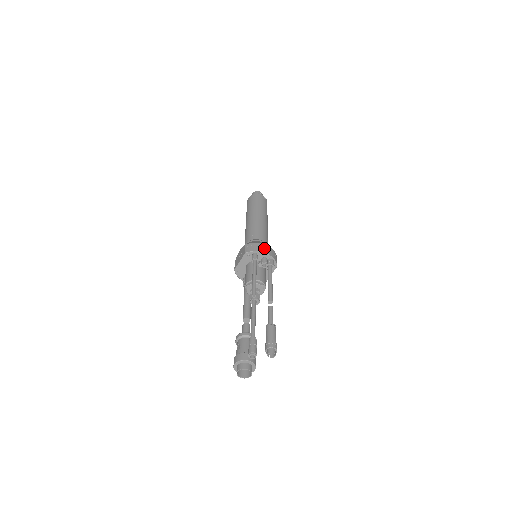
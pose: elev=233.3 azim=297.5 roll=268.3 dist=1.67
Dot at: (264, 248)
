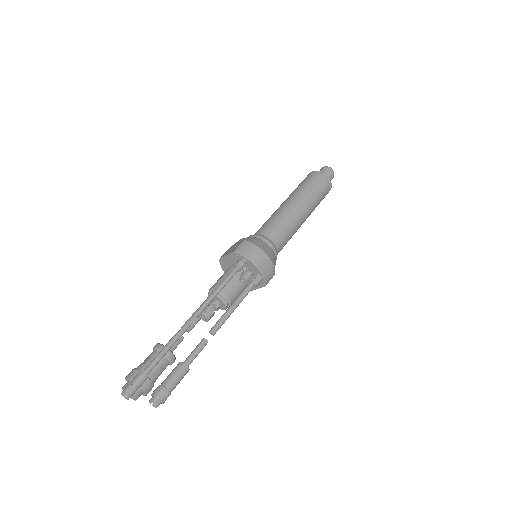
Dot at: (260, 258)
